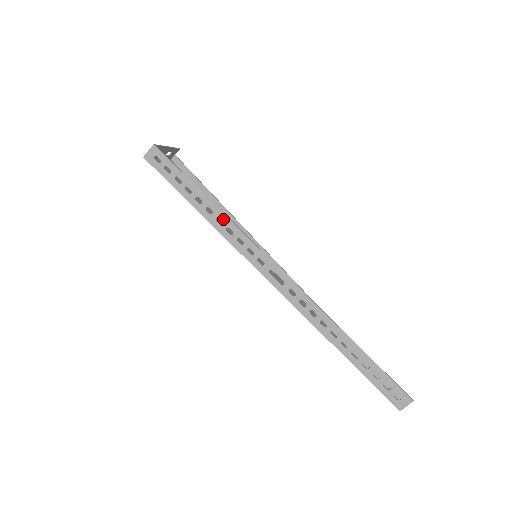
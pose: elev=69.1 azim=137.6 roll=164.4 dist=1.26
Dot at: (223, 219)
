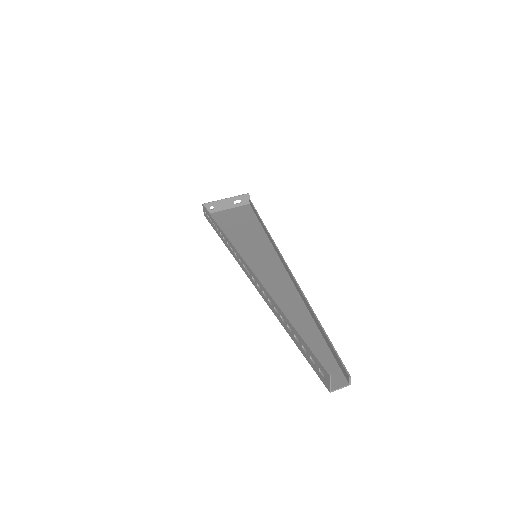
Dot at: (224, 236)
